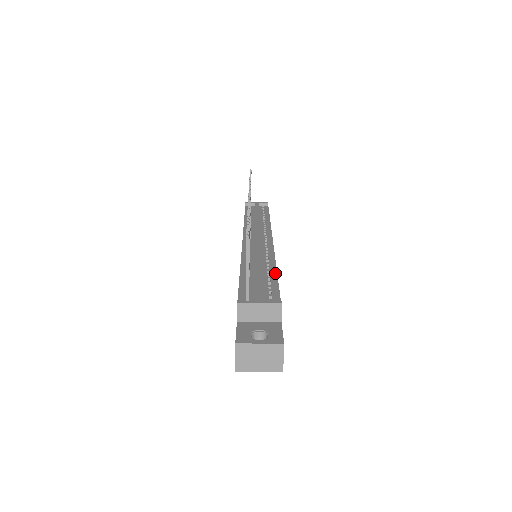
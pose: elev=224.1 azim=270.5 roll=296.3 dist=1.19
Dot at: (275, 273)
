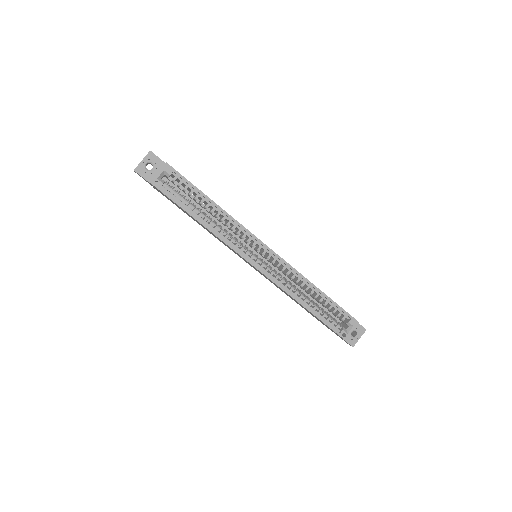
Dot at: occluded
